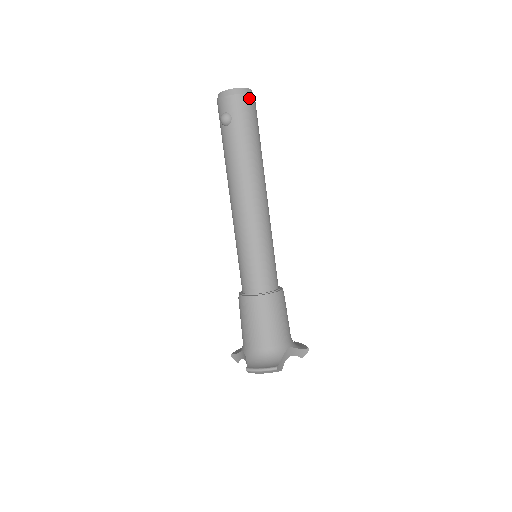
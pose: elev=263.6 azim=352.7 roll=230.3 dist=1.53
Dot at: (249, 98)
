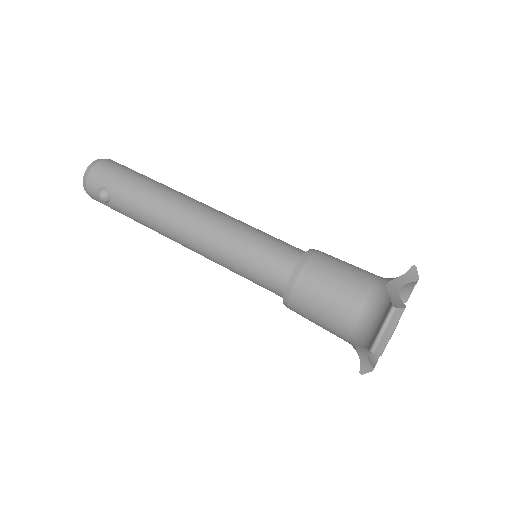
Dot at: (104, 162)
